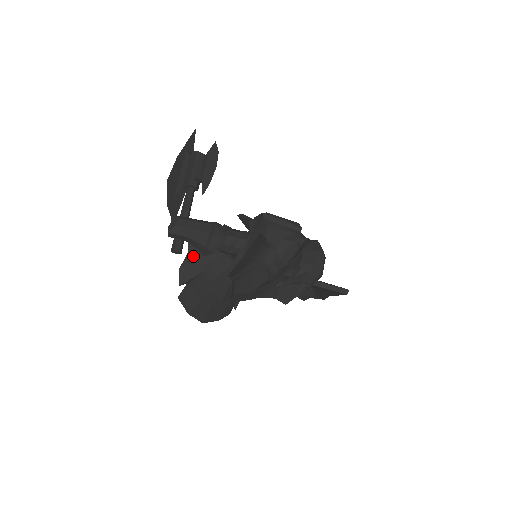
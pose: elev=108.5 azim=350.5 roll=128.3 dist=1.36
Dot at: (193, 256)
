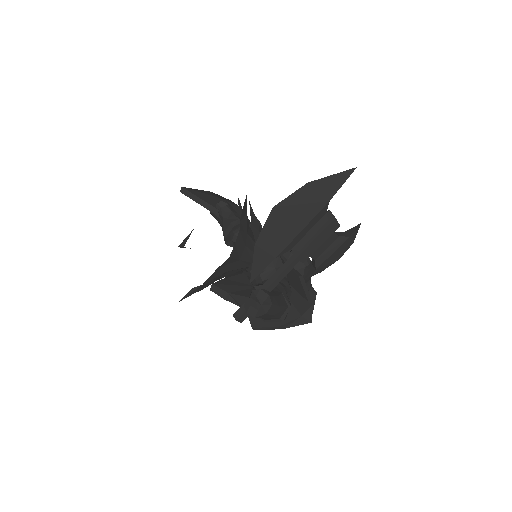
Dot at: (221, 271)
